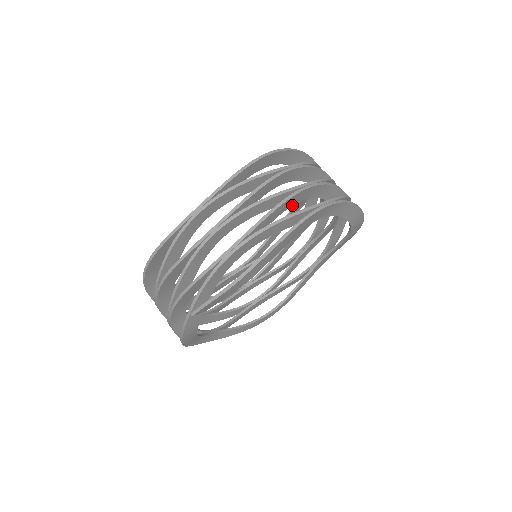
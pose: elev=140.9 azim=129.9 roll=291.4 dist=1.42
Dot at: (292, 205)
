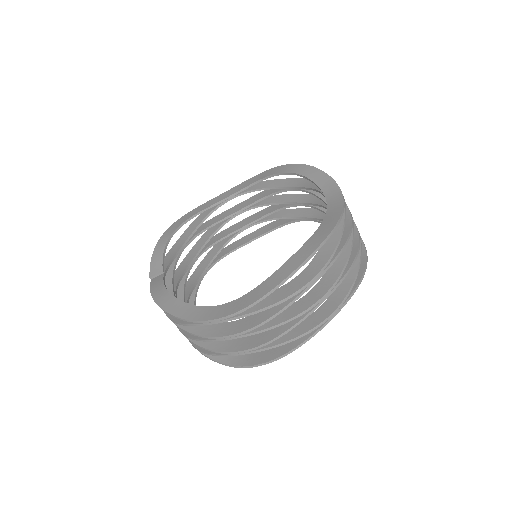
Dot at: occluded
